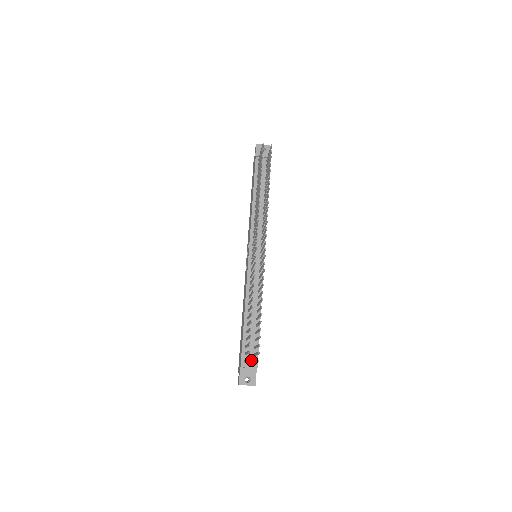
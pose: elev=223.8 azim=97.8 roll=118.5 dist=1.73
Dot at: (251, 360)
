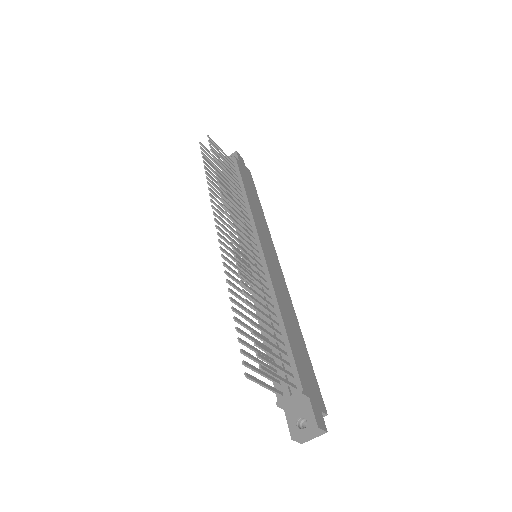
Dot at: (290, 387)
